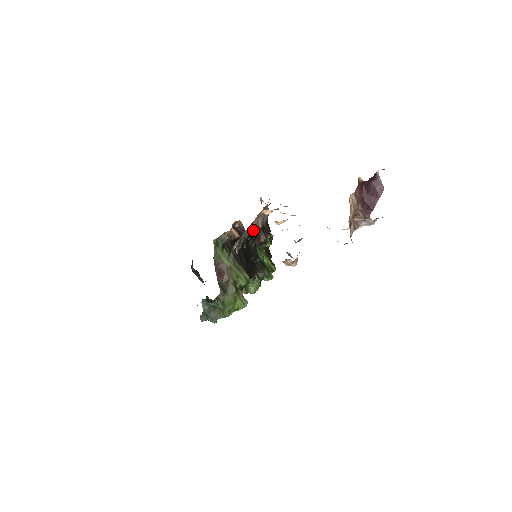
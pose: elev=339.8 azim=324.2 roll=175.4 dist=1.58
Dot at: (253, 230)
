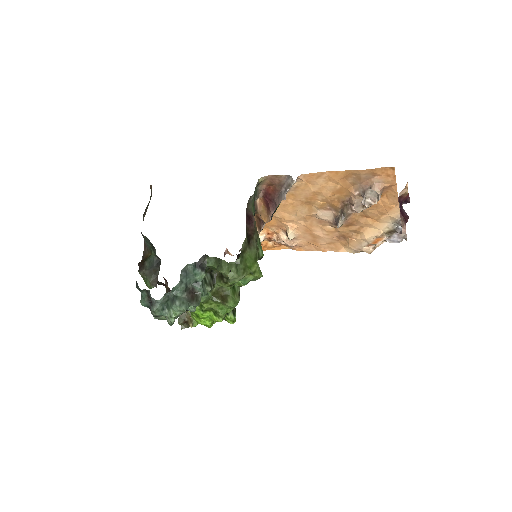
Dot at: occluded
